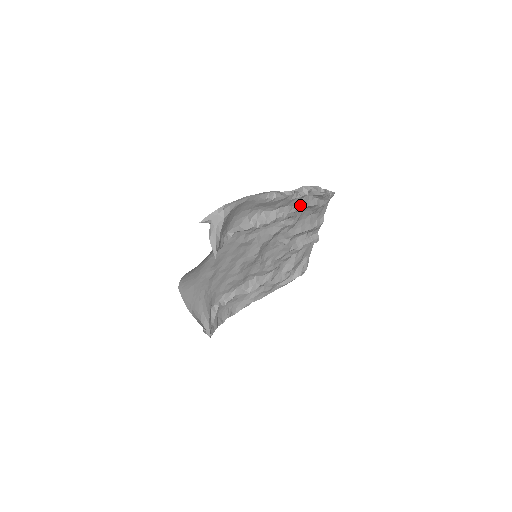
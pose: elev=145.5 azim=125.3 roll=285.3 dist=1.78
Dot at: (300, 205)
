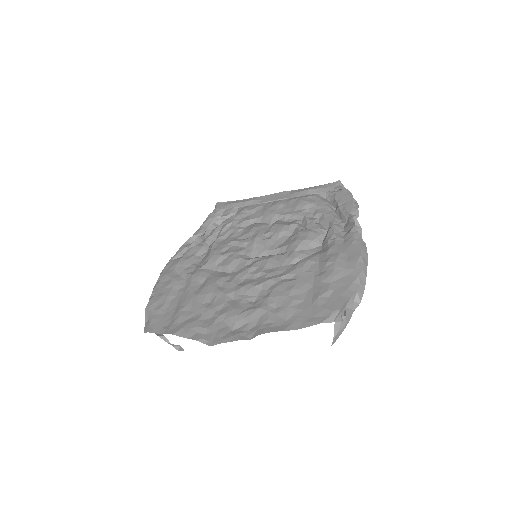
Dot at: occluded
